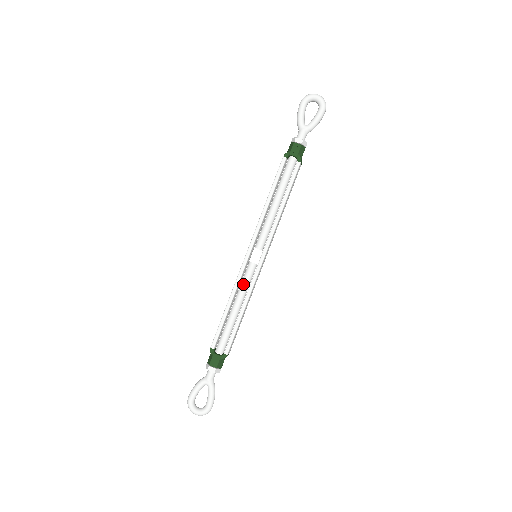
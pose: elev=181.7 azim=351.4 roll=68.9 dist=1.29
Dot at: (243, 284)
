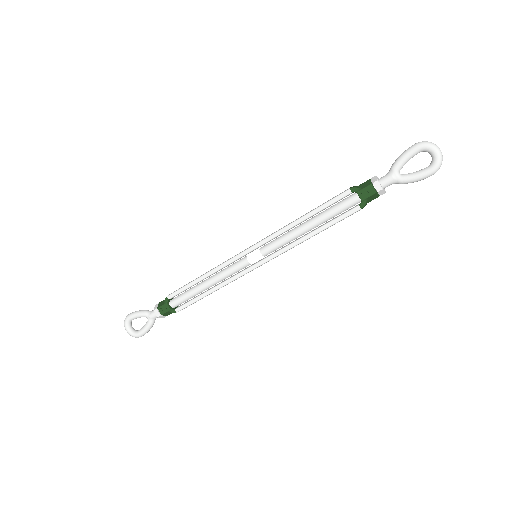
Dot at: (227, 271)
